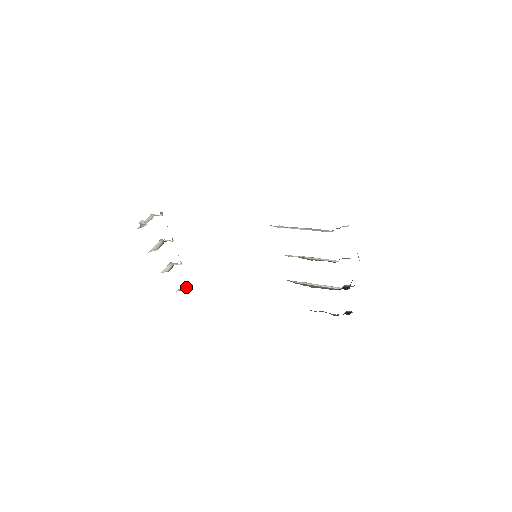
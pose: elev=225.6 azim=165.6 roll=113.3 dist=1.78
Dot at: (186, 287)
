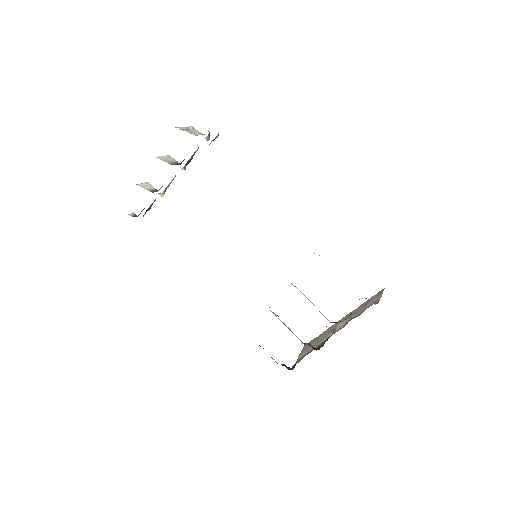
Dot at: occluded
